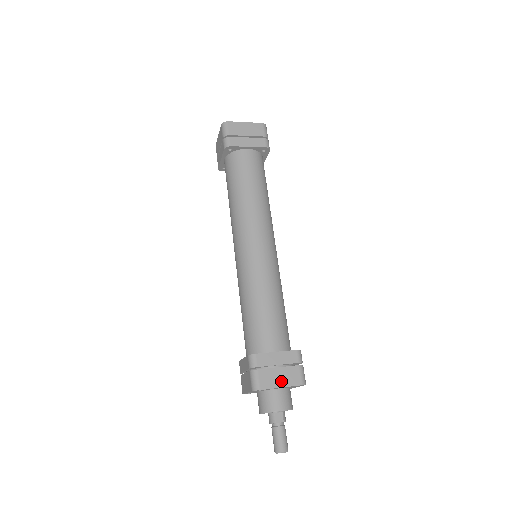
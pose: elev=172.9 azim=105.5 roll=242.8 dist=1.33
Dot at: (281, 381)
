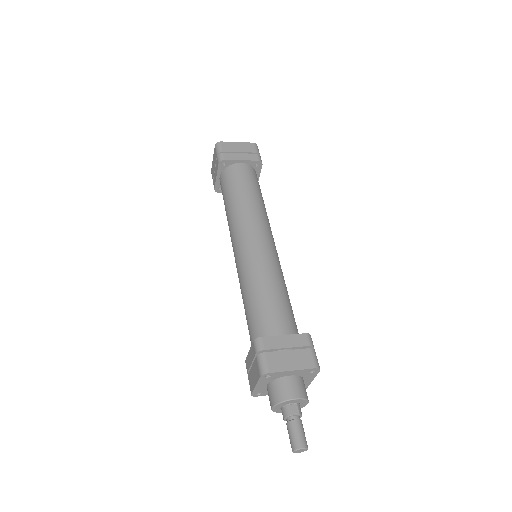
Dot at: (292, 364)
